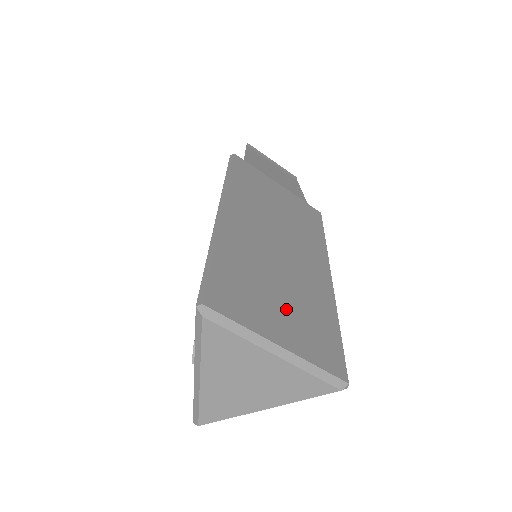
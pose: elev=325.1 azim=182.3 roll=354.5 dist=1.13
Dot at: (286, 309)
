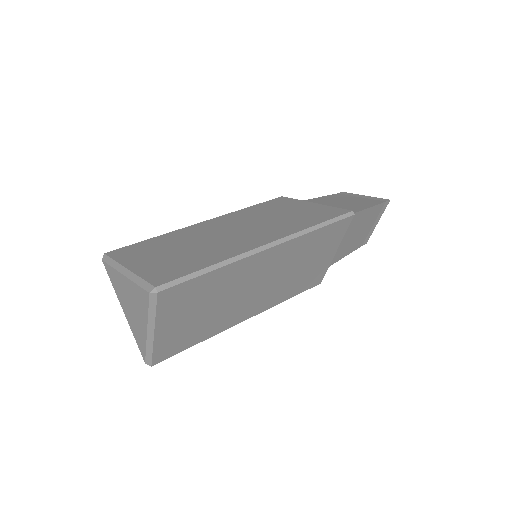
Dot at: (168, 256)
